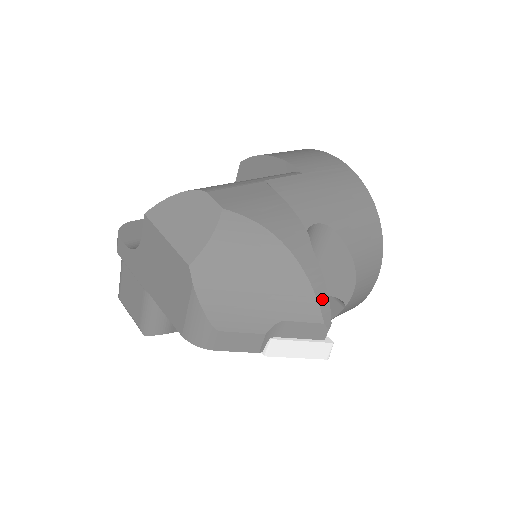
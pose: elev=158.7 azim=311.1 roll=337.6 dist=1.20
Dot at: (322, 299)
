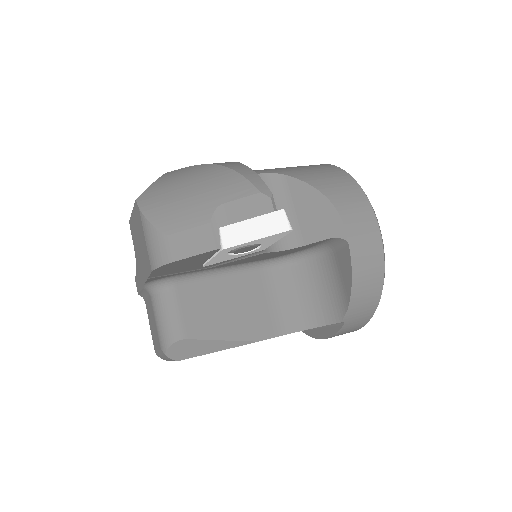
Dot at: (252, 178)
